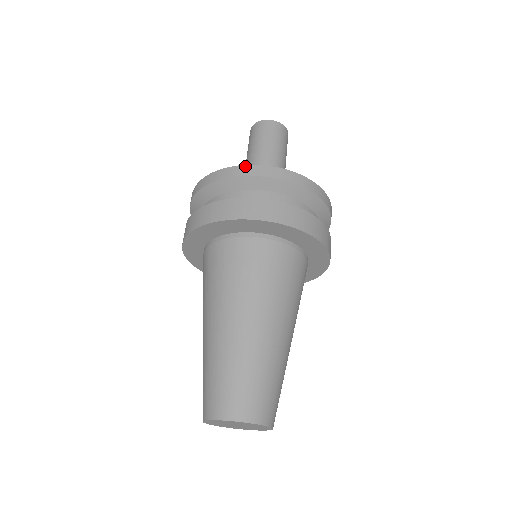
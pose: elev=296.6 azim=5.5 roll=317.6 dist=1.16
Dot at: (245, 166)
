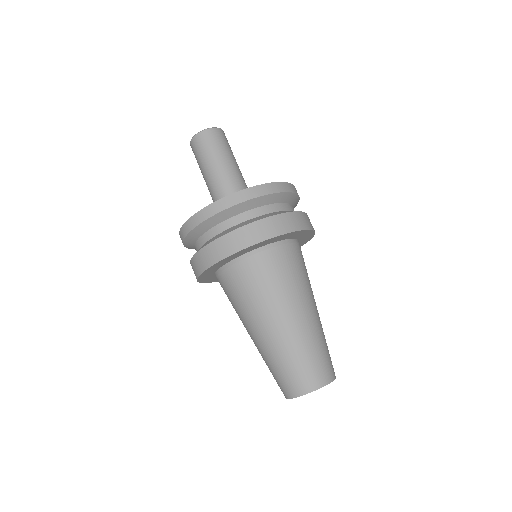
Dot at: (192, 218)
